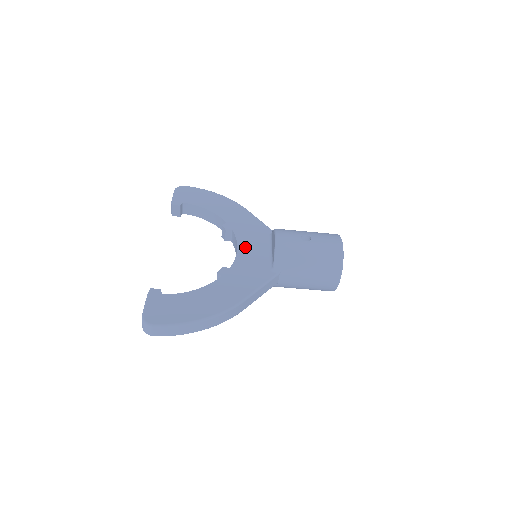
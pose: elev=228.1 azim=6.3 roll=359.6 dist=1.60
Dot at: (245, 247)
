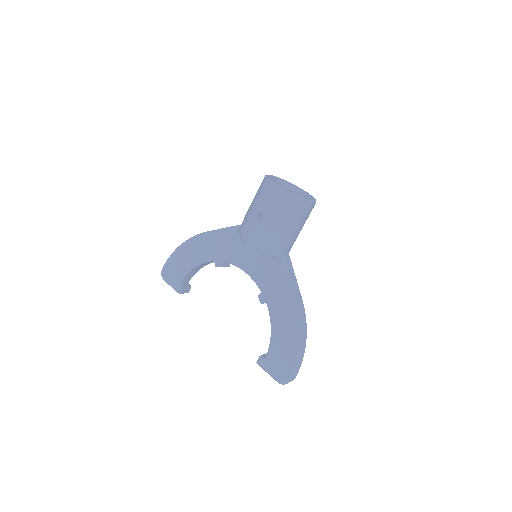
Dot at: (245, 264)
